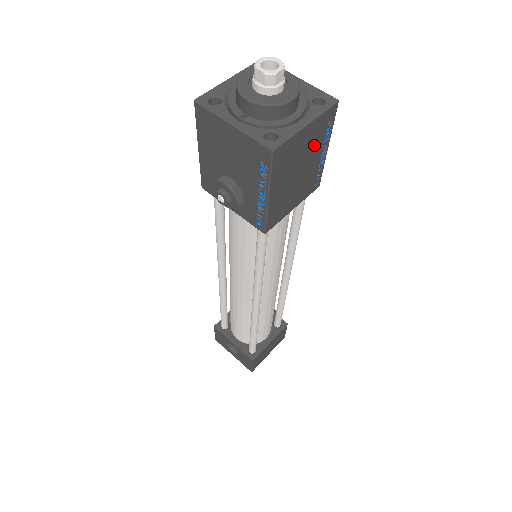
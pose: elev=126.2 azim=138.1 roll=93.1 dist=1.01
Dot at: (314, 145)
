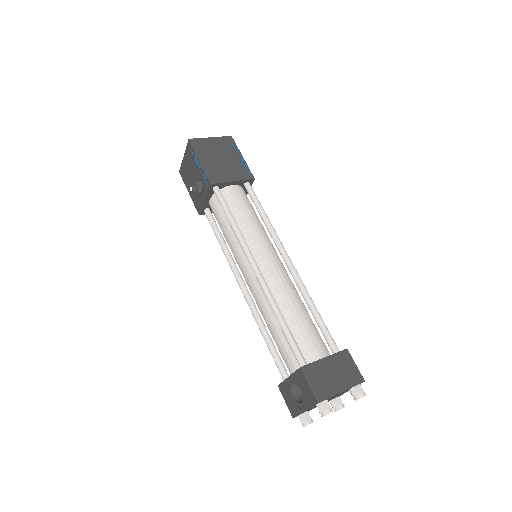
Dot at: (226, 150)
